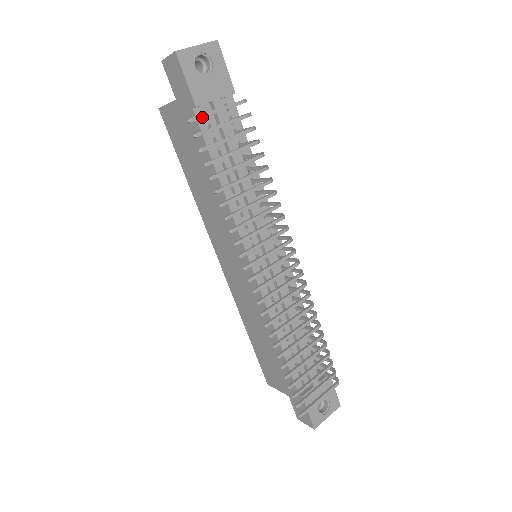
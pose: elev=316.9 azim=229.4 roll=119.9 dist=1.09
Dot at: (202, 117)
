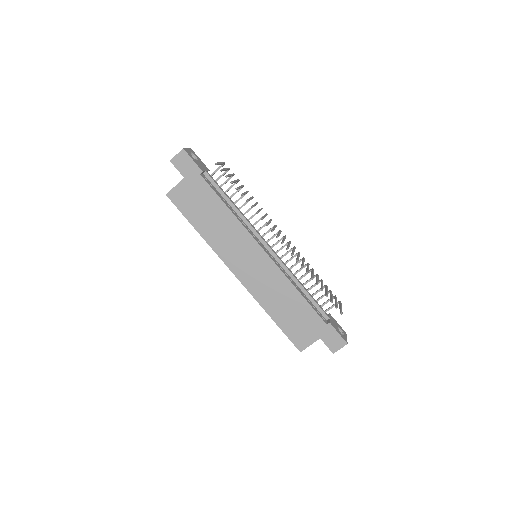
Dot at: (219, 163)
